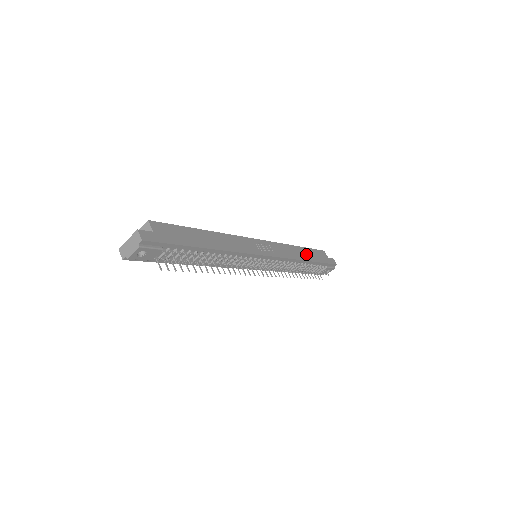
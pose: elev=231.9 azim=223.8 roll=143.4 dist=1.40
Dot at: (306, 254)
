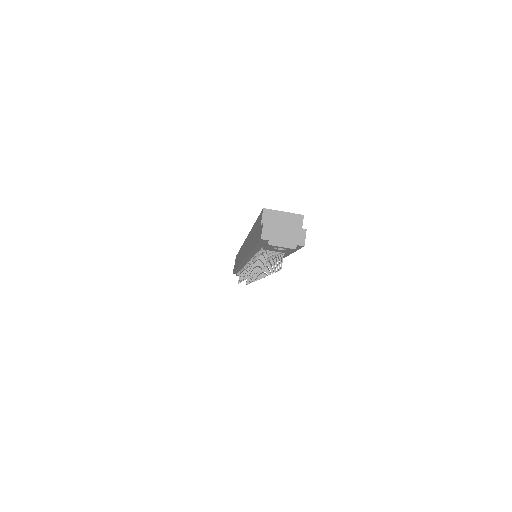
Dot at: occluded
